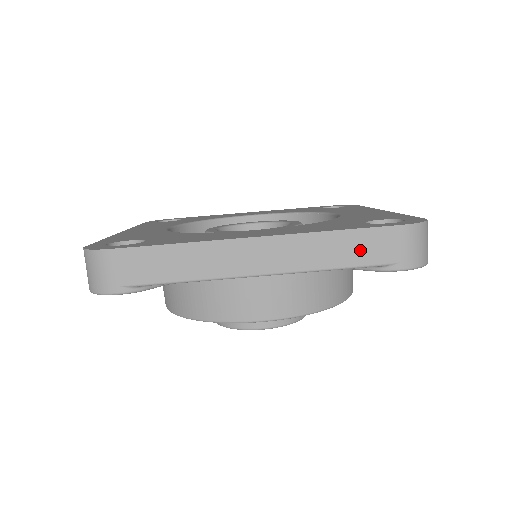
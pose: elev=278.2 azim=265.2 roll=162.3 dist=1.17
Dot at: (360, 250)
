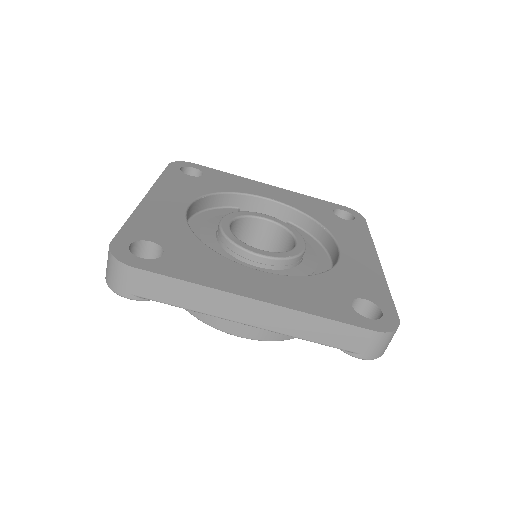
Dot at: (334, 336)
